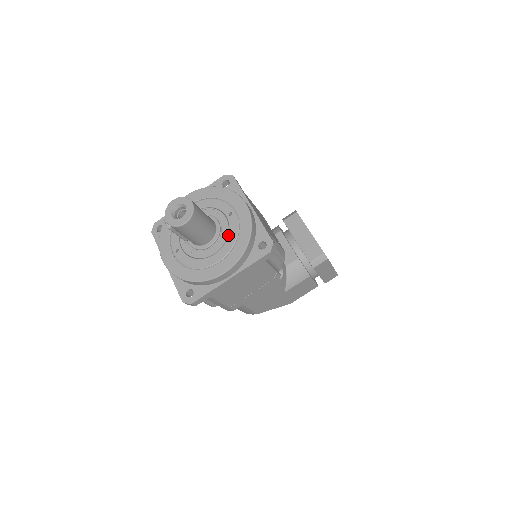
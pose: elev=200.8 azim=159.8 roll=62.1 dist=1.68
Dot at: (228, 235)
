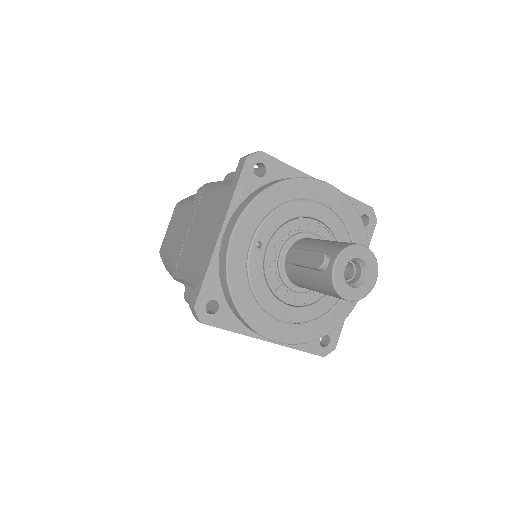
Dot at: (320, 301)
